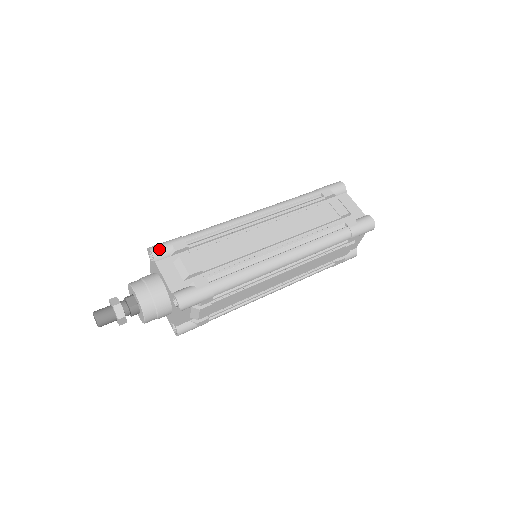
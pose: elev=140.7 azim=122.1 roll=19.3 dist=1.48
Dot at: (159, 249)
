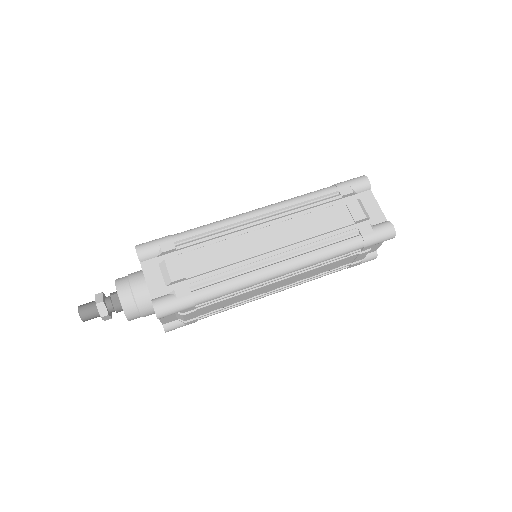
Dot at: (145, 249)
